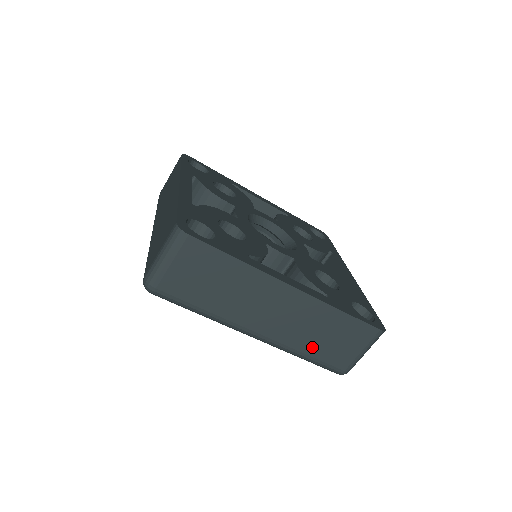
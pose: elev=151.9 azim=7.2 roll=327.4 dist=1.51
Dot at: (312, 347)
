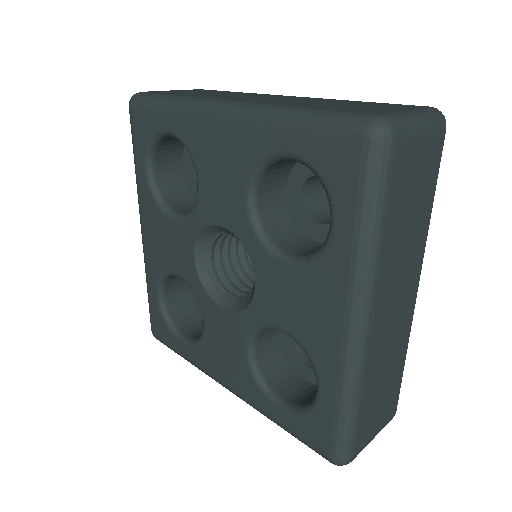
Dot at: (369, 393)
